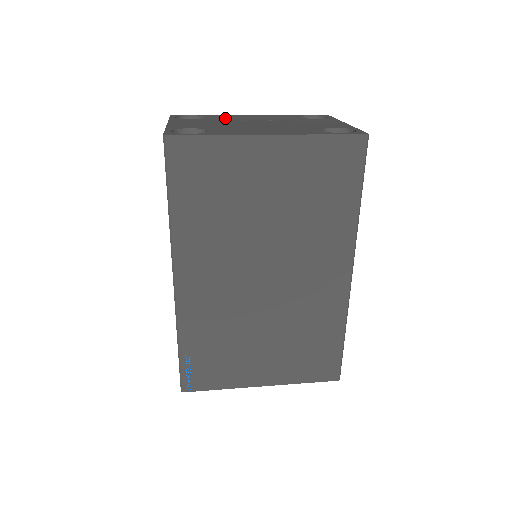
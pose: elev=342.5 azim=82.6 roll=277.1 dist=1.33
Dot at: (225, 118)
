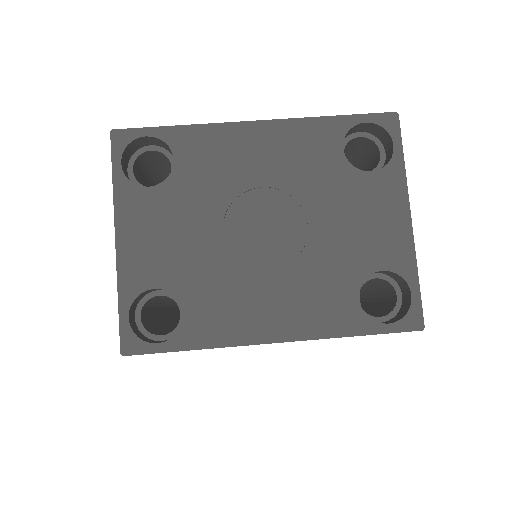
Dot at: (210, 175)
